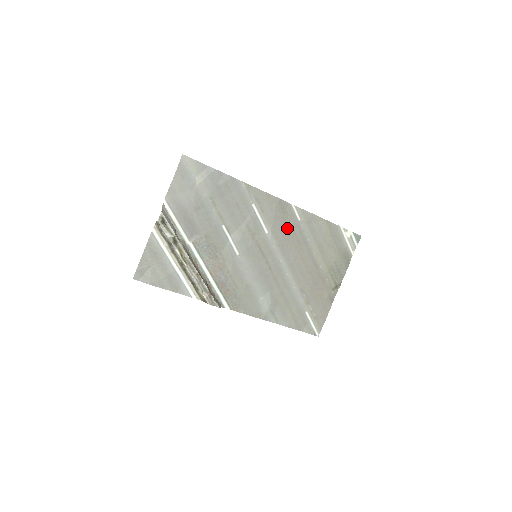
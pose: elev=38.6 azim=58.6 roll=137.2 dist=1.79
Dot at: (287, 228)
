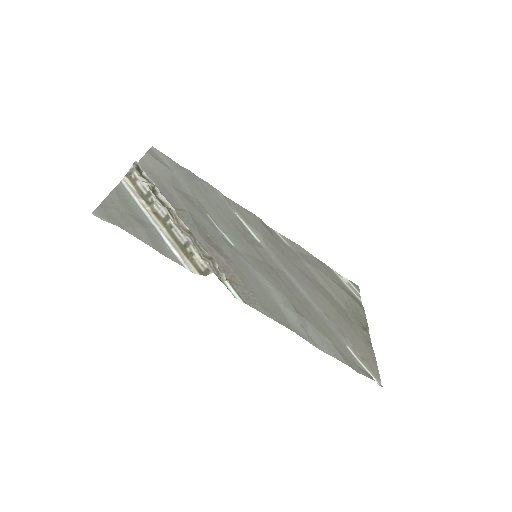
Dot at: (279, 247)
